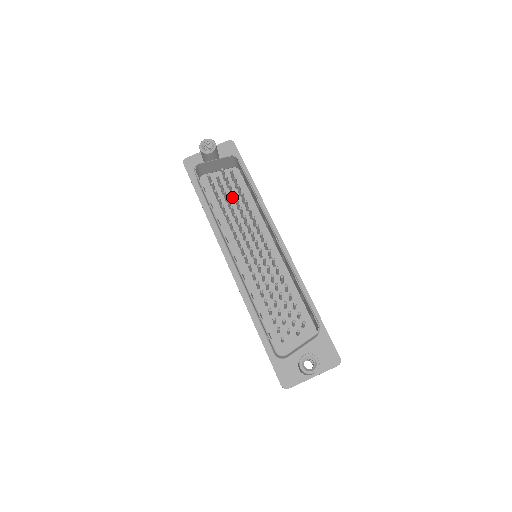
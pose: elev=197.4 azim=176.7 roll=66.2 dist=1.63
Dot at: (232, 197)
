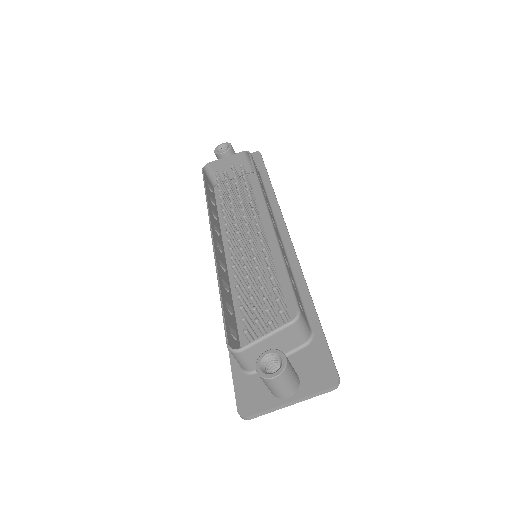
Dot at: occluded
